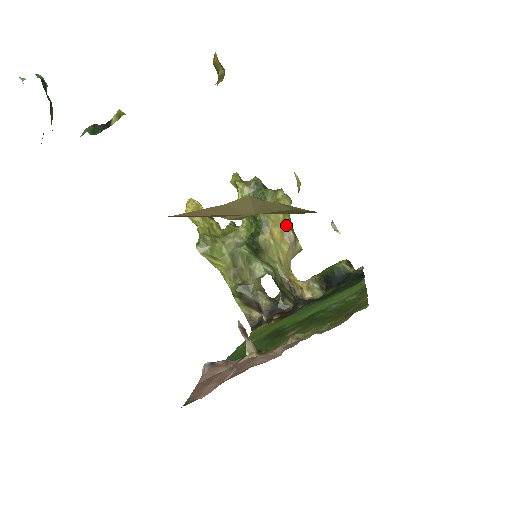
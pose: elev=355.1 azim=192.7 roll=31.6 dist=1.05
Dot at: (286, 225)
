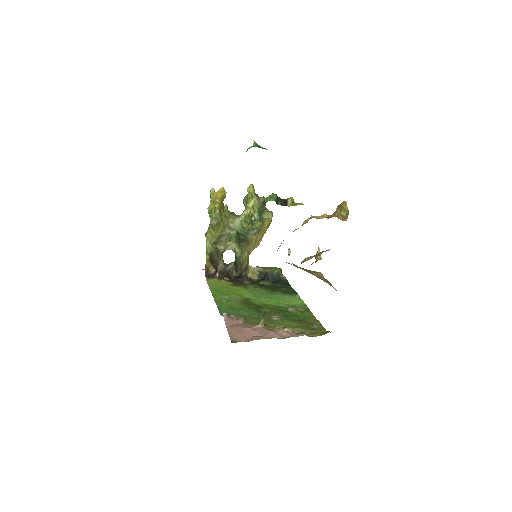
Dot at: occluded
